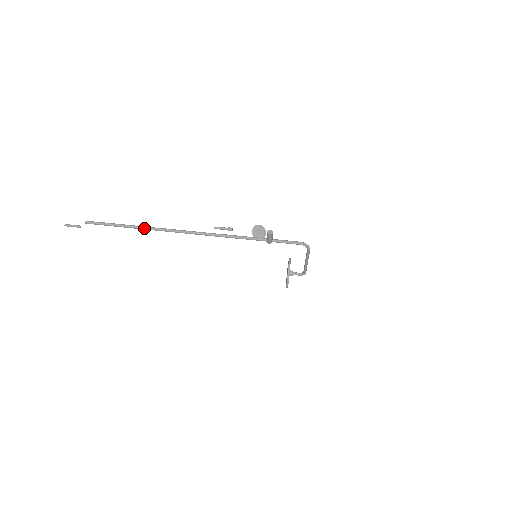
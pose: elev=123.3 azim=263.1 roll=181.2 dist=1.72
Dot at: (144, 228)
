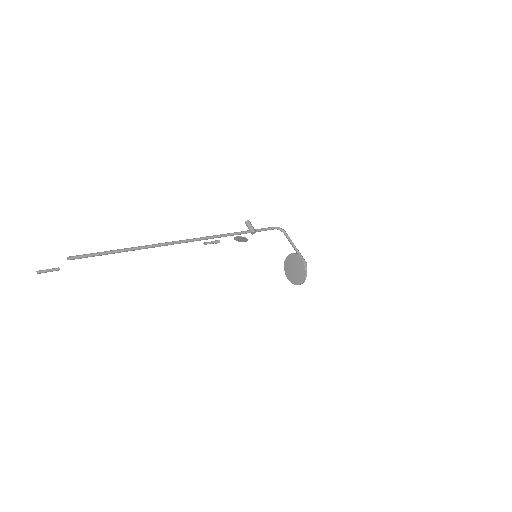
Dot at: (139, 246)
